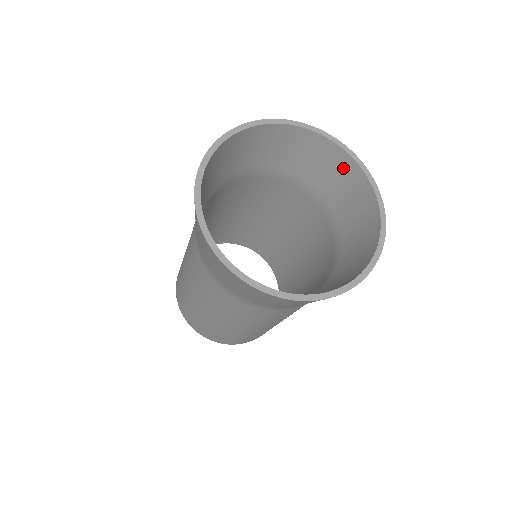
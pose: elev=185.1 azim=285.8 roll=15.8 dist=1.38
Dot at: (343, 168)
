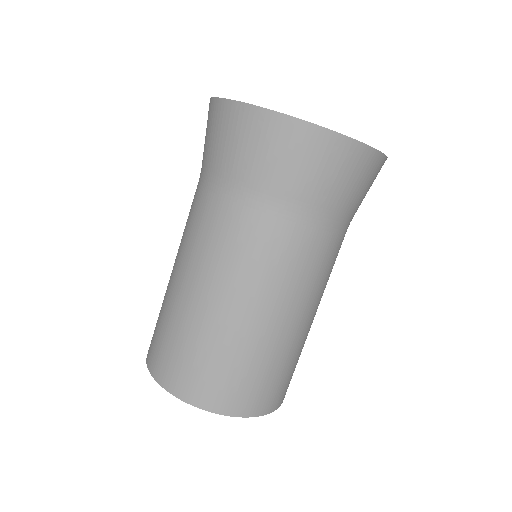
Dot at: occluded
